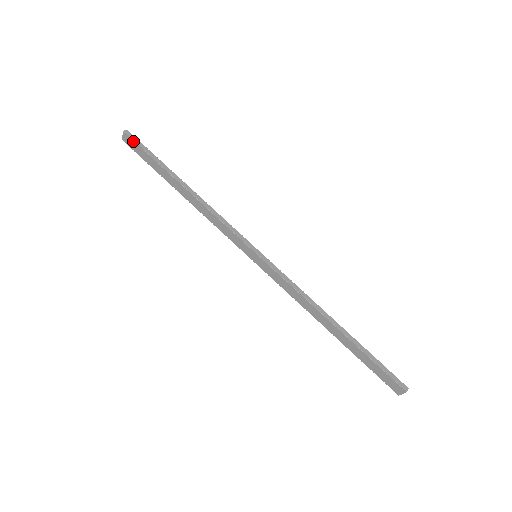
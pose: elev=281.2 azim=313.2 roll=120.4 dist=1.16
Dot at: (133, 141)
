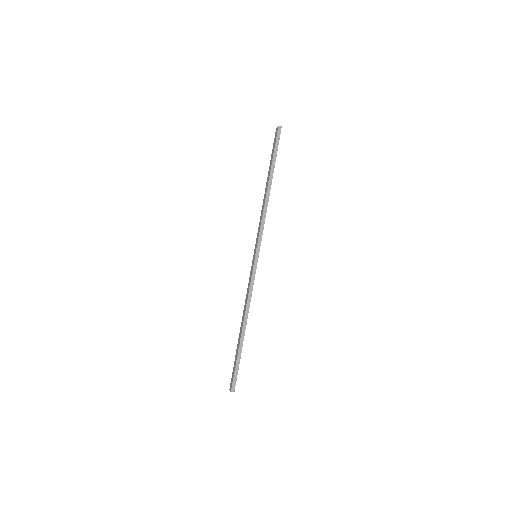
Dot at: (277, 136)
